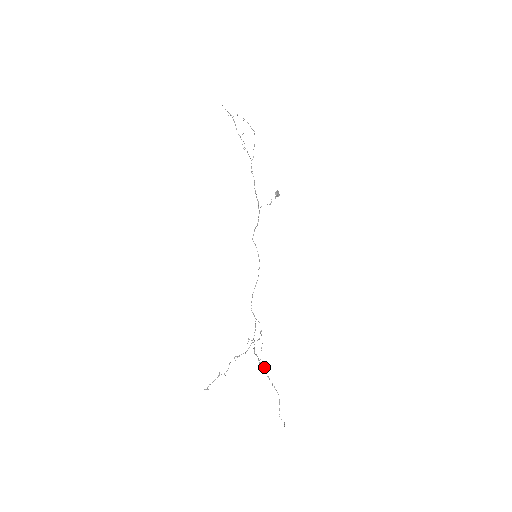
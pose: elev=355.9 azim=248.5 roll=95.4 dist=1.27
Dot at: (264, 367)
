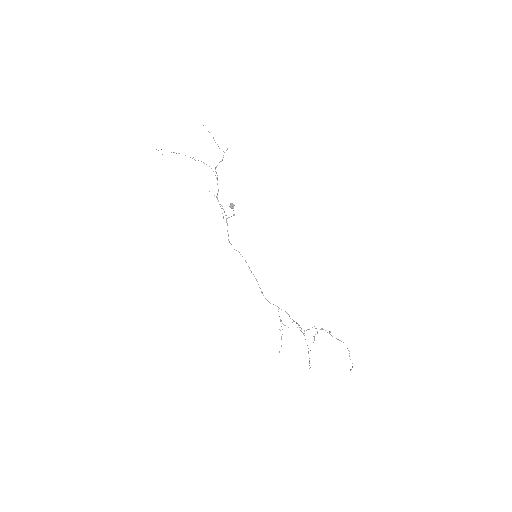
Dot at: (325, 330)
